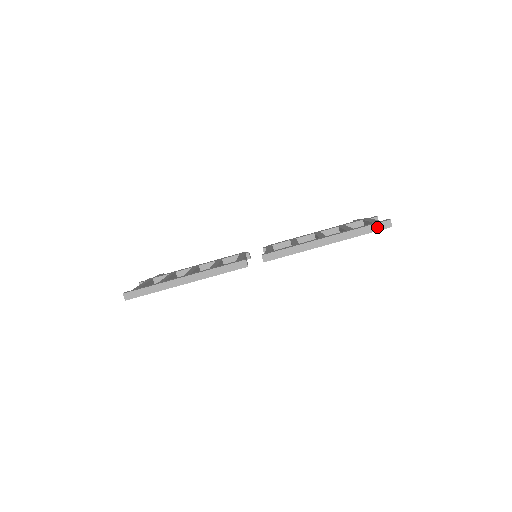
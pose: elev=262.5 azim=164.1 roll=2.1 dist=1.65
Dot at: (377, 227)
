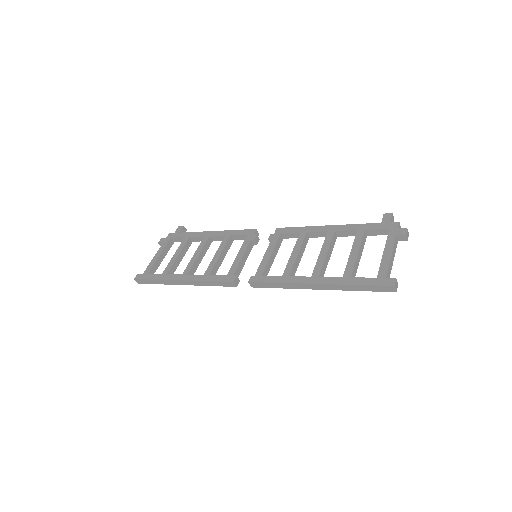
Dot at: (377, 288)
